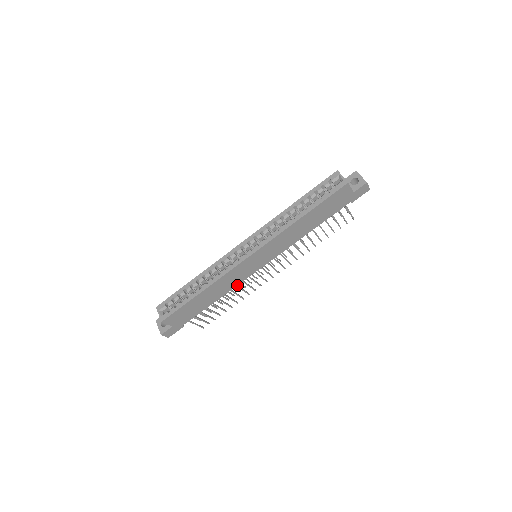
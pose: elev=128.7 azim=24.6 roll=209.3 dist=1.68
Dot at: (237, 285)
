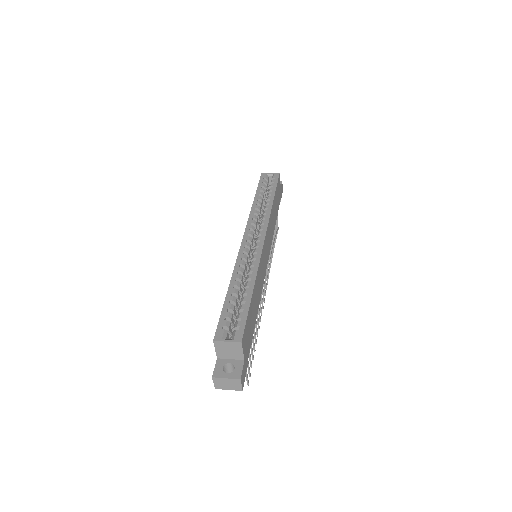
Dot at: occluded
